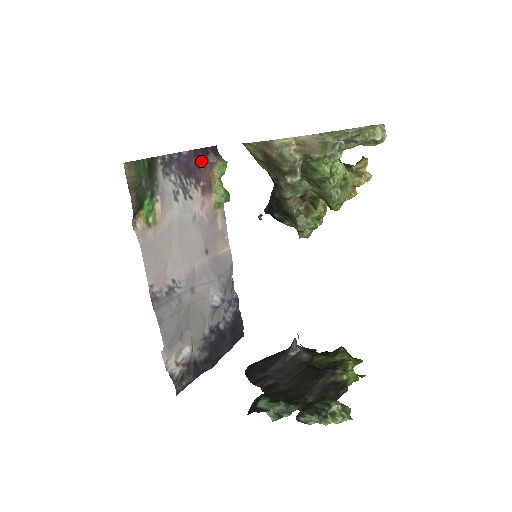
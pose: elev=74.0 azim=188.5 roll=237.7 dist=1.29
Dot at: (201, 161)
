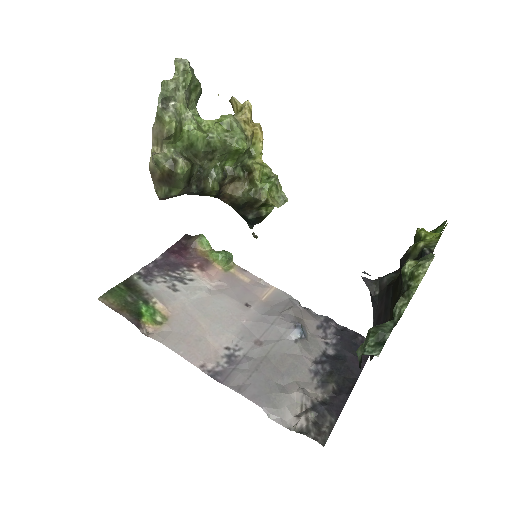
Dot at: (181, 253)
